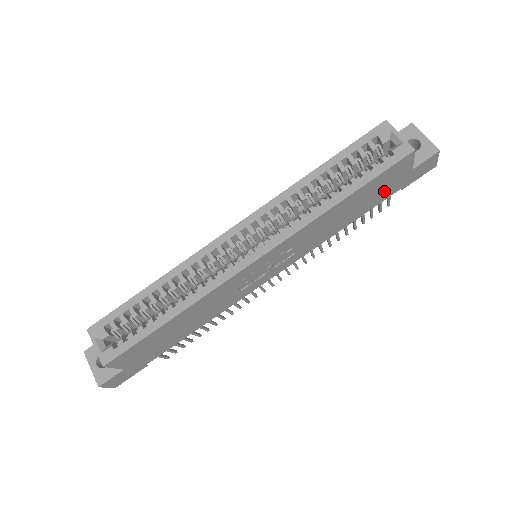
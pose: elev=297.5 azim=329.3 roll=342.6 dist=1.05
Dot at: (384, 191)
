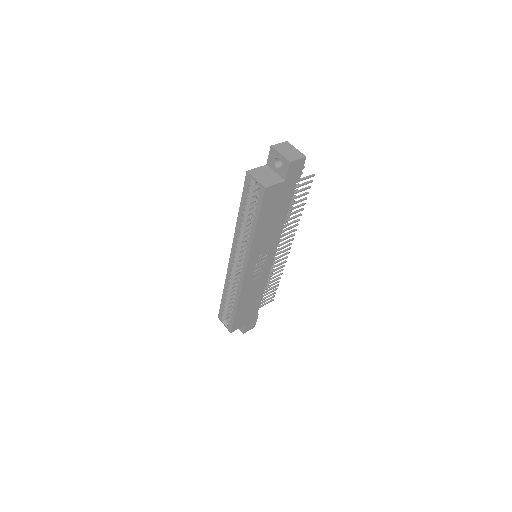
Dot at: (282, 198)
